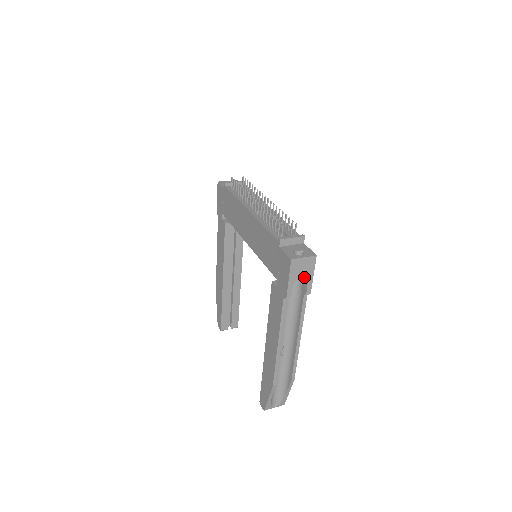
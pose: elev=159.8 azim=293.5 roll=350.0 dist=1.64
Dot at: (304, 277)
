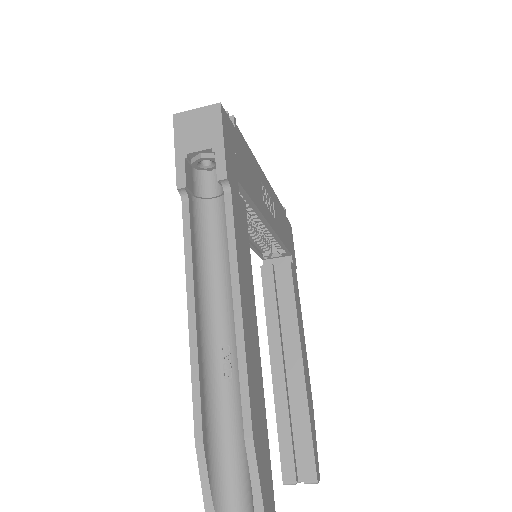
Dot at: (205, 145)
